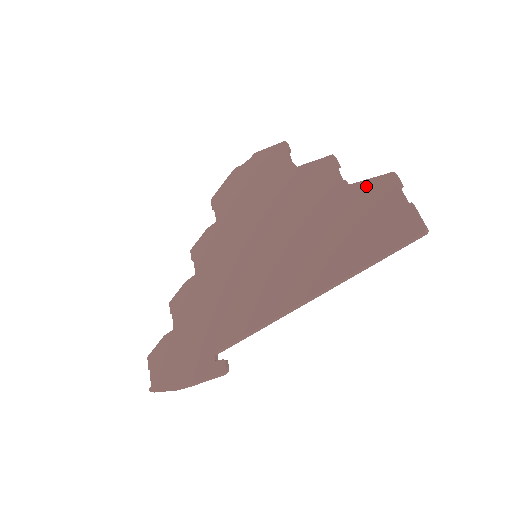
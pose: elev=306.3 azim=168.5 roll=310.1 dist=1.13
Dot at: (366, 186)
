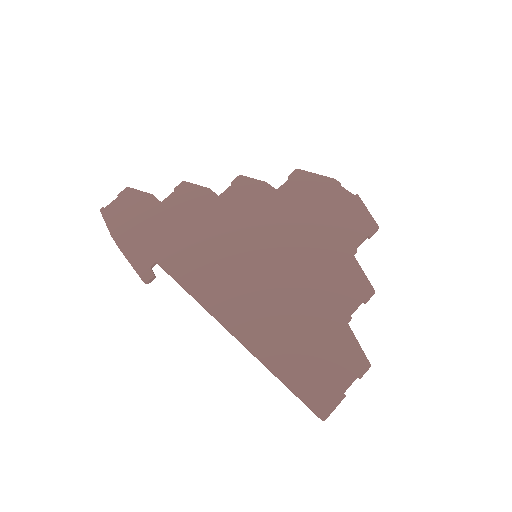
Dot at: (351, 343)
